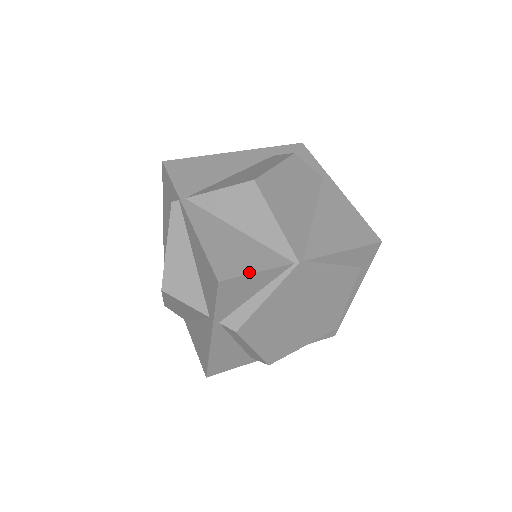
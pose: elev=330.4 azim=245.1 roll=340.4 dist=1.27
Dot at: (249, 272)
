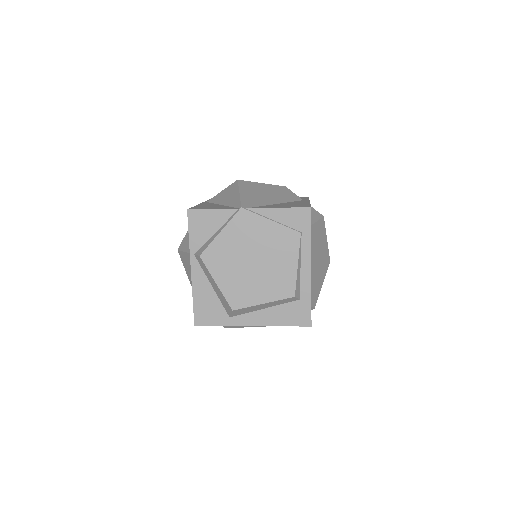
Dot at: (208, 209)
